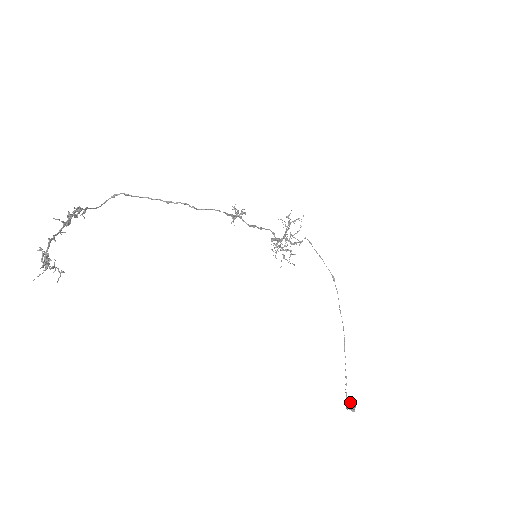
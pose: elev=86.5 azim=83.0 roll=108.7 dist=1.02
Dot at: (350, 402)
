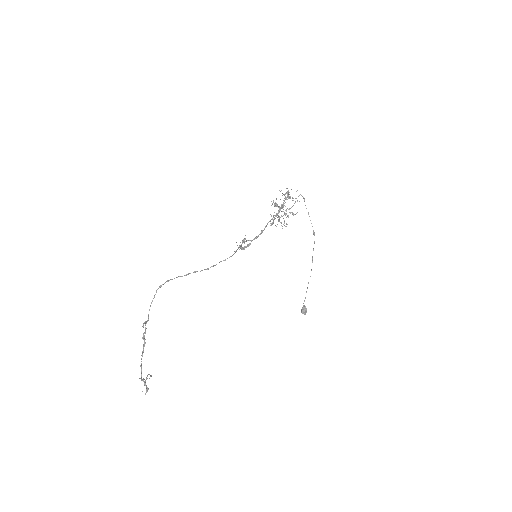
Dot at: (304, 310)
